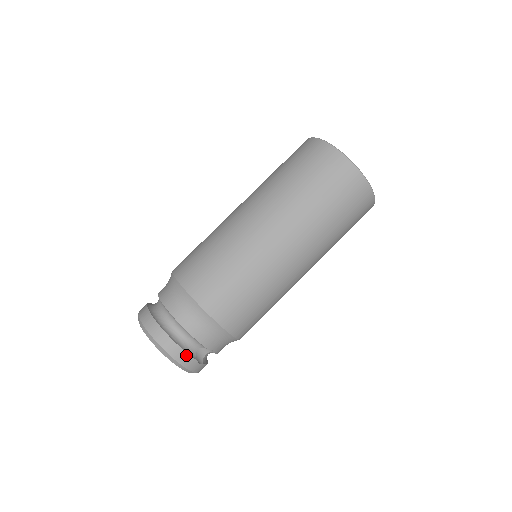
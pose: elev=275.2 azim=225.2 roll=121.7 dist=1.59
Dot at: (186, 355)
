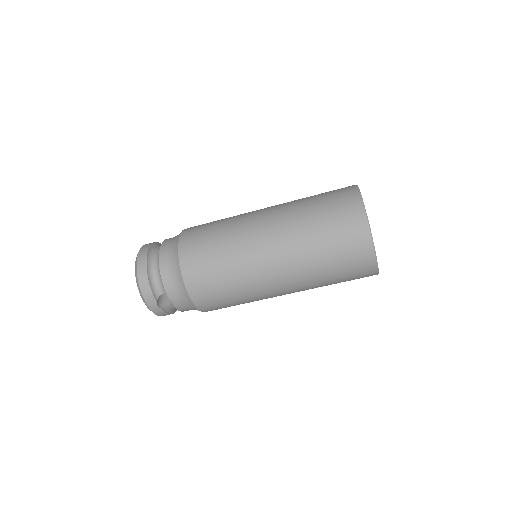
Dot at: (150, 291)
